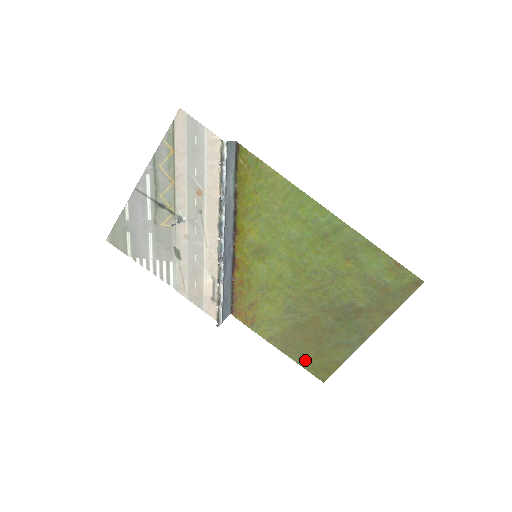
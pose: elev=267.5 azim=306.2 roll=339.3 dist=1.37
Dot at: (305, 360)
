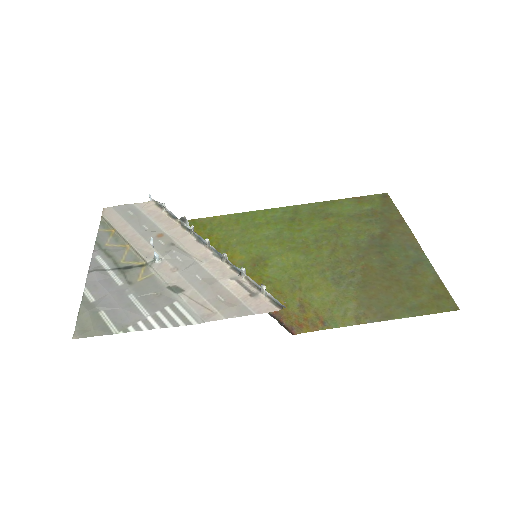
Dot at: (413, 307)
